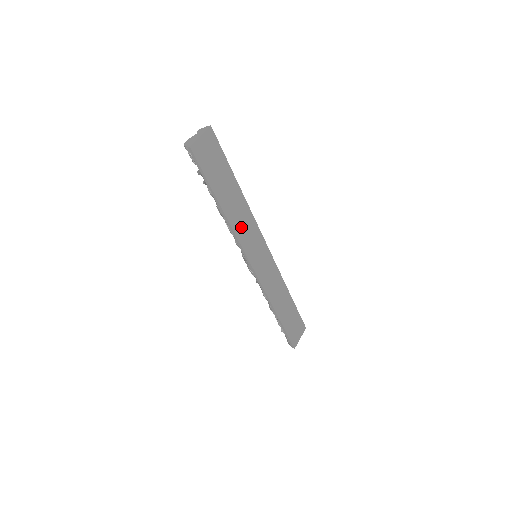
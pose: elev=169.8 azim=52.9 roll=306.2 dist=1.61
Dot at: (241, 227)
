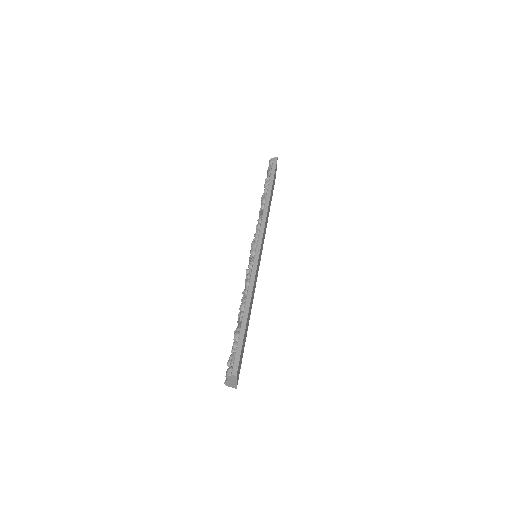
Dot at: (253, 293)
